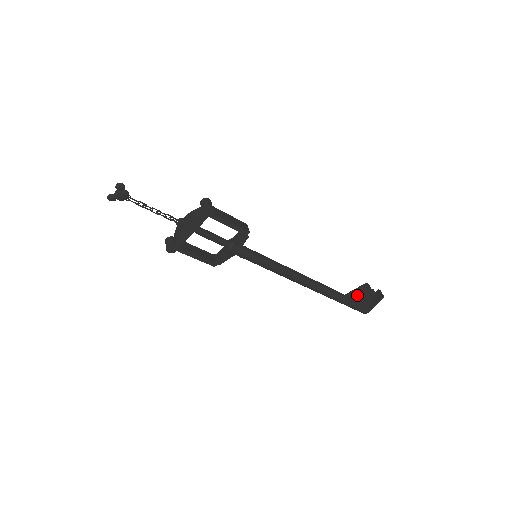
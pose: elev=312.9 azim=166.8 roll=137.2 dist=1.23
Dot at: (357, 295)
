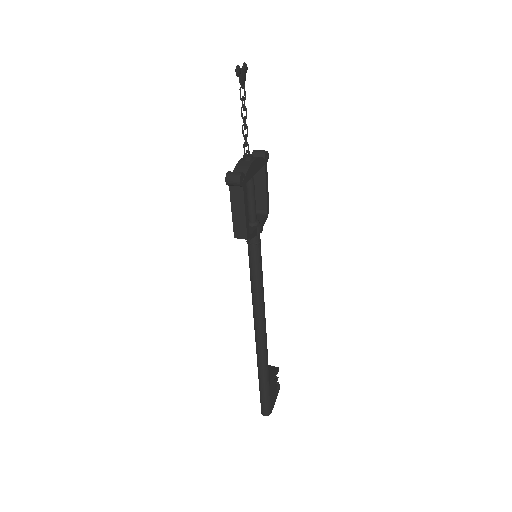
Dot at: (272, 374)
